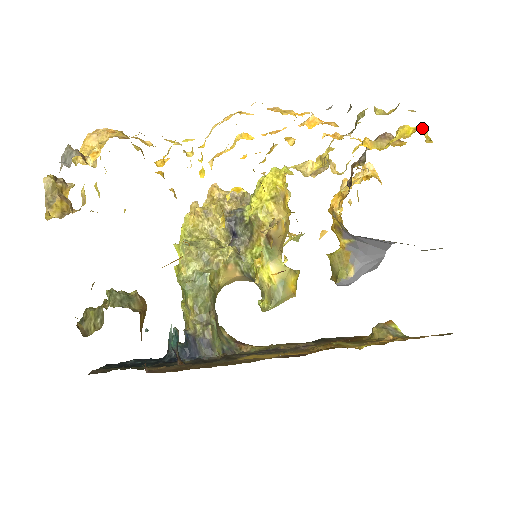
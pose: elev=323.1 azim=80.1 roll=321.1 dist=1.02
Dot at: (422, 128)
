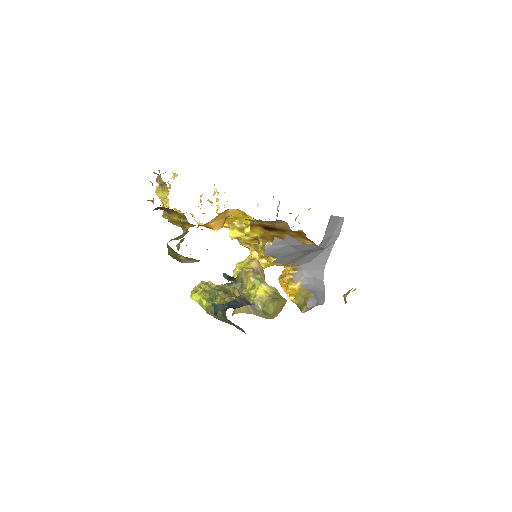
Dot at: occluded
